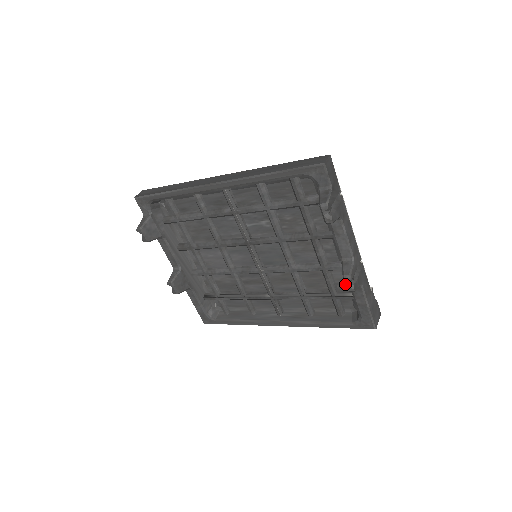
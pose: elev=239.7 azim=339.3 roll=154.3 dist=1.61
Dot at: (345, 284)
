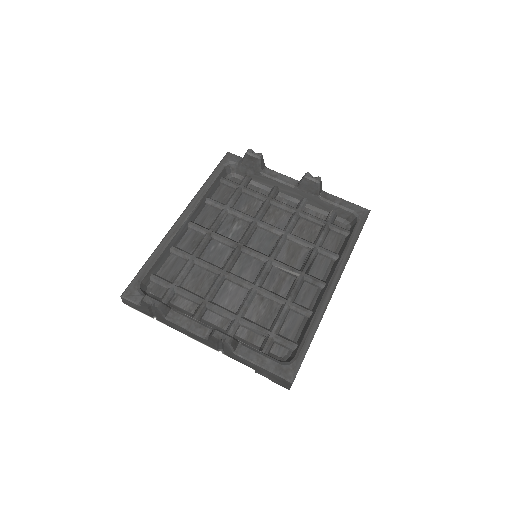
Dot at: (312, 180)
